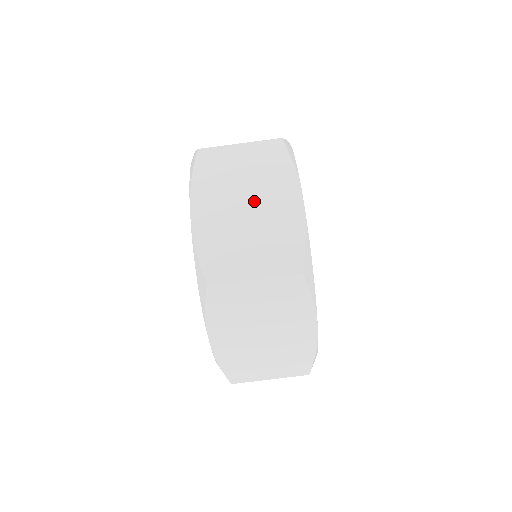
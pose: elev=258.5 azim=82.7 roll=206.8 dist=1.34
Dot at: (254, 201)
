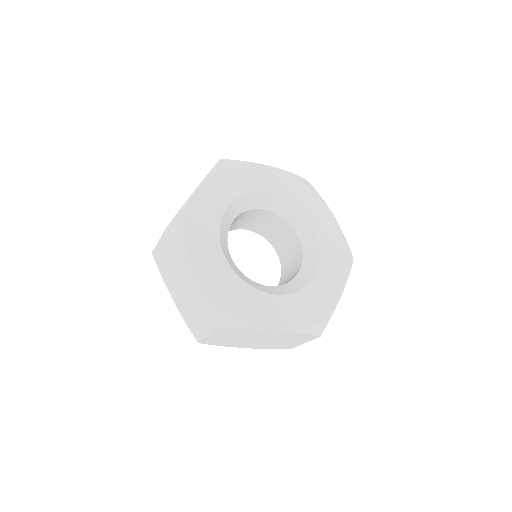
Dot at: (183, 282)
